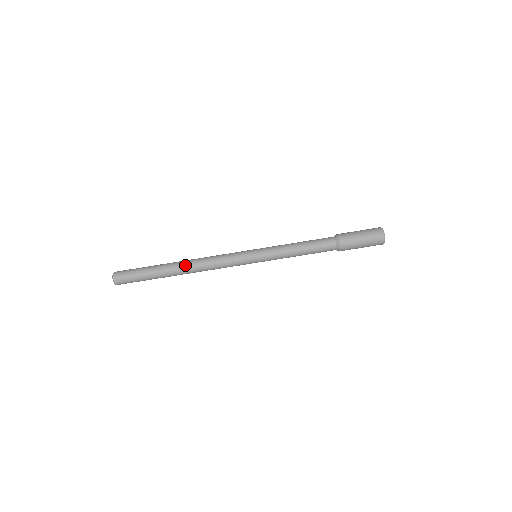
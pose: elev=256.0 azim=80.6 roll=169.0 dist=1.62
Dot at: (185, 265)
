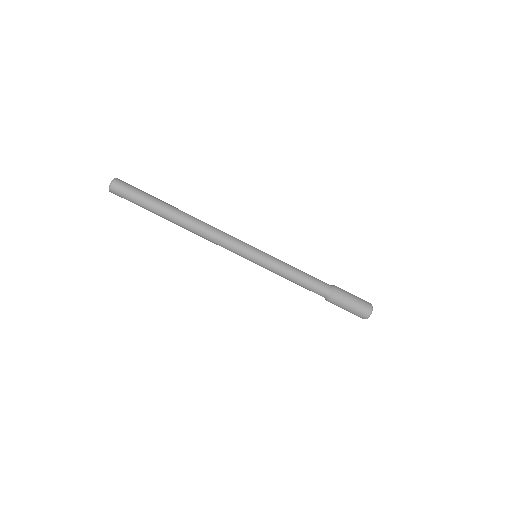
Dot at: (190, 219)
